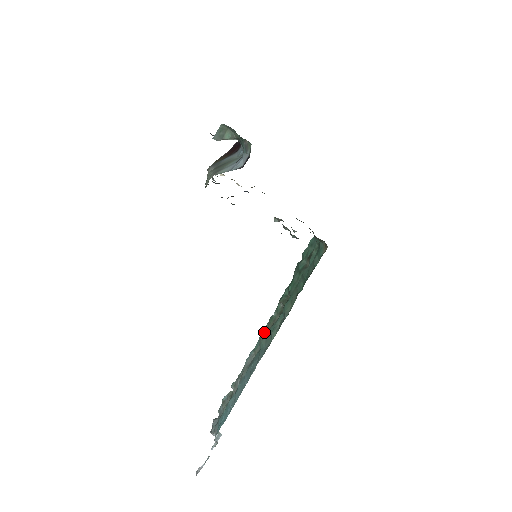
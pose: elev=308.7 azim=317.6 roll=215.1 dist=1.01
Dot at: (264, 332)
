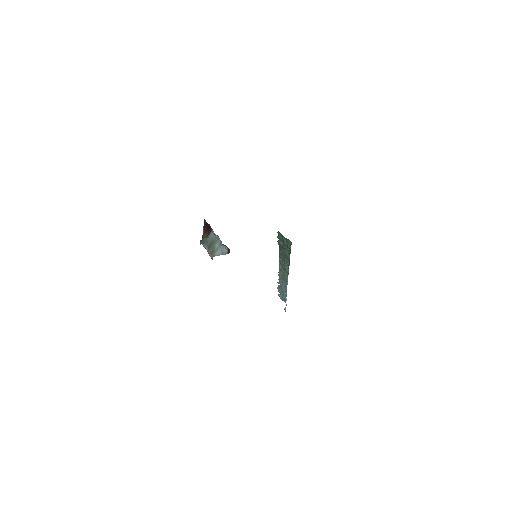
Dot at: (280, 266)
